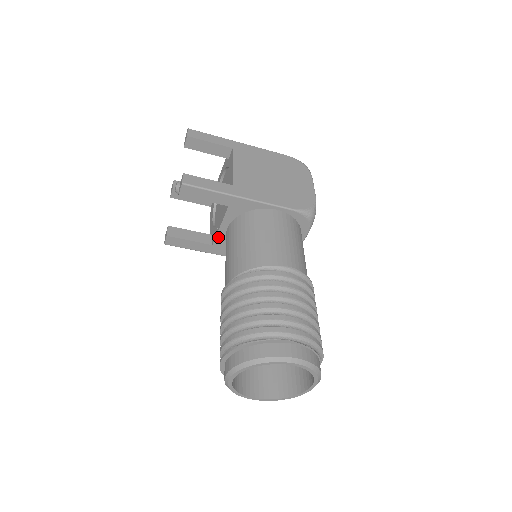
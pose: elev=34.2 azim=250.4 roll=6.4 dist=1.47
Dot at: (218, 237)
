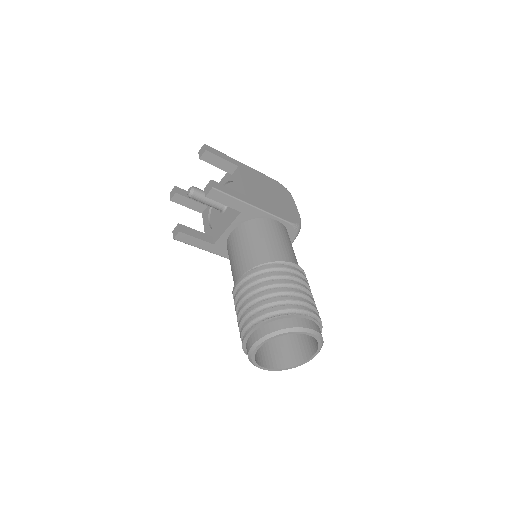
Dot at: (221, 238)
